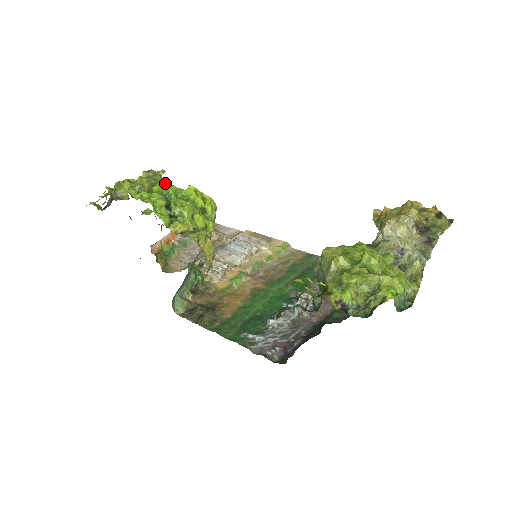
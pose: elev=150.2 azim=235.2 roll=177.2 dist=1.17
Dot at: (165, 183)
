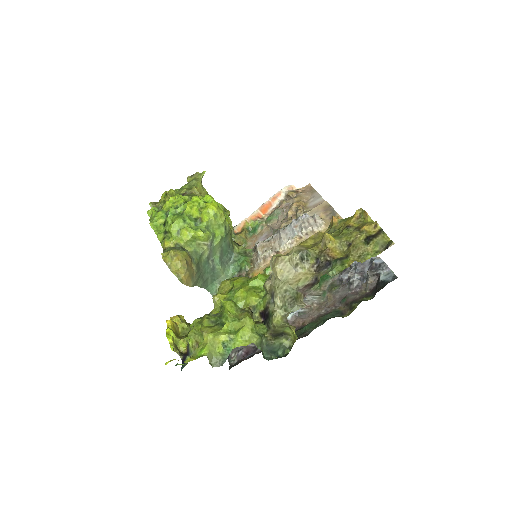
Dot at: (175, 198)
